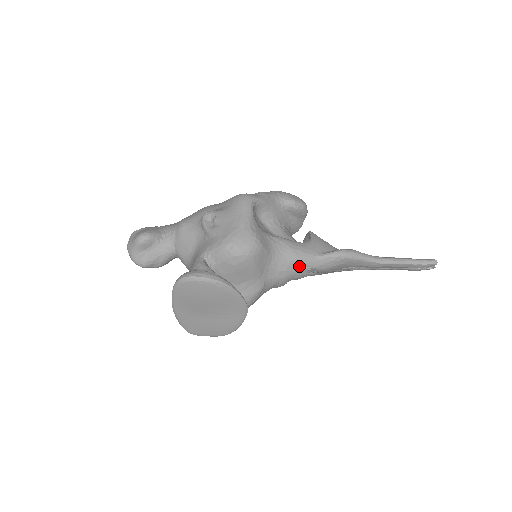
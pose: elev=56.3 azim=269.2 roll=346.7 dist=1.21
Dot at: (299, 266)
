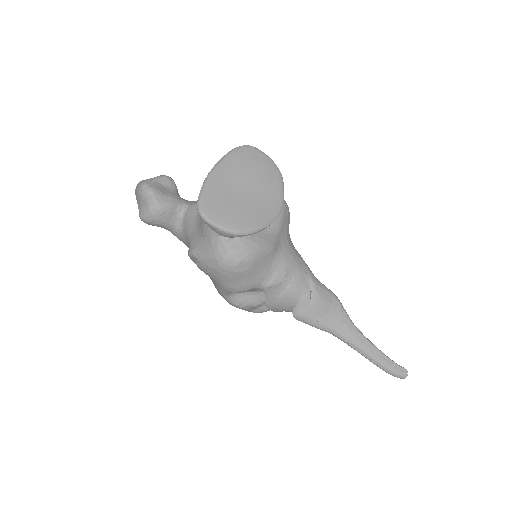
Dot at: (303, 267)
